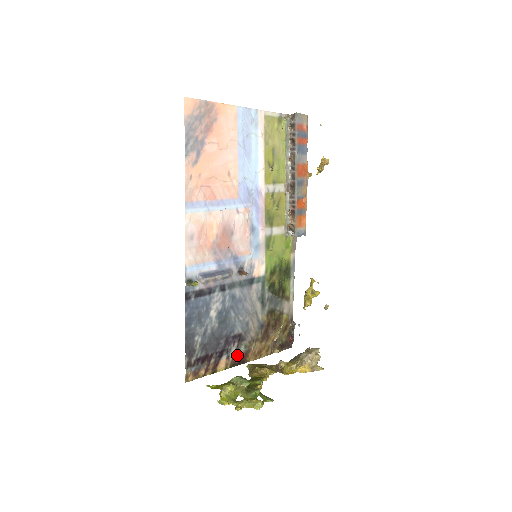
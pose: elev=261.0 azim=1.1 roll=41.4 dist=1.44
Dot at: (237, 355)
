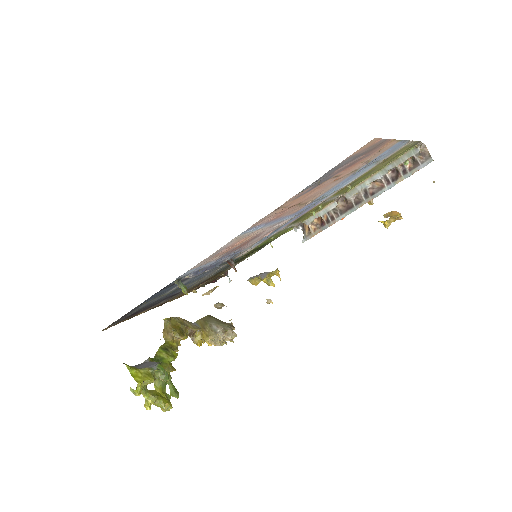
Dot at: (161, 303)
